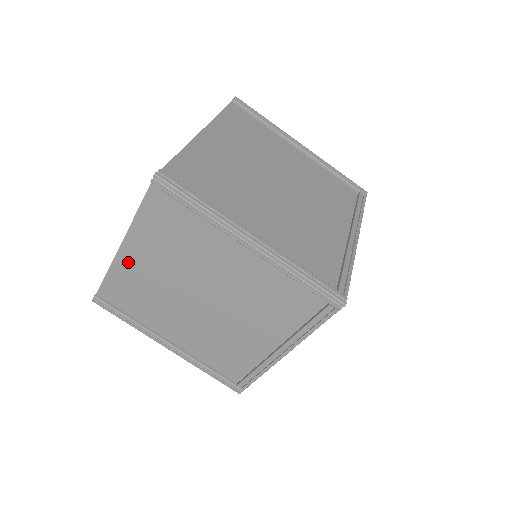
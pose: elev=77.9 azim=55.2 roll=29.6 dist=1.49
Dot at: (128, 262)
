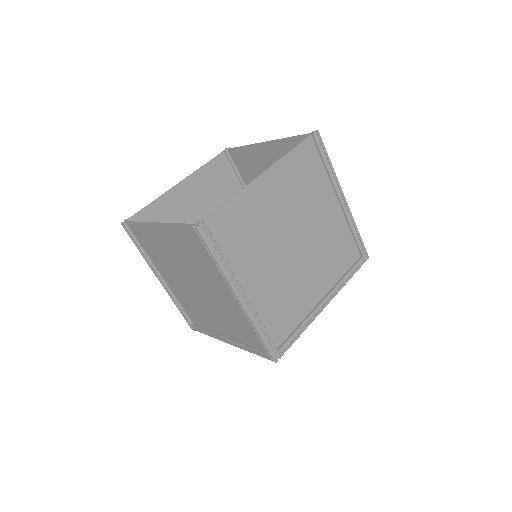
Dot at: (156, 232)
